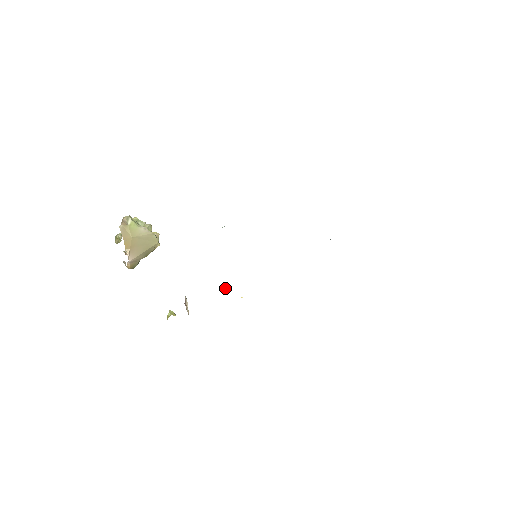
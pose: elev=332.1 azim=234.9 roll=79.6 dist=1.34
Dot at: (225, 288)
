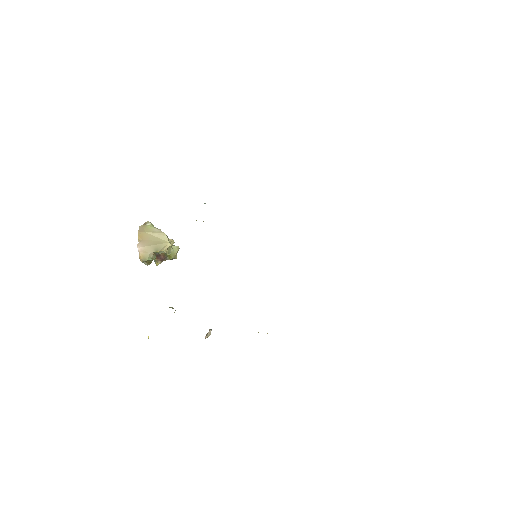
Dot at: (258, 332)
